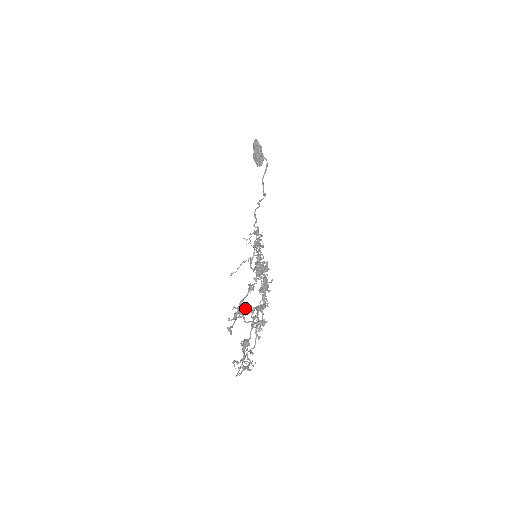
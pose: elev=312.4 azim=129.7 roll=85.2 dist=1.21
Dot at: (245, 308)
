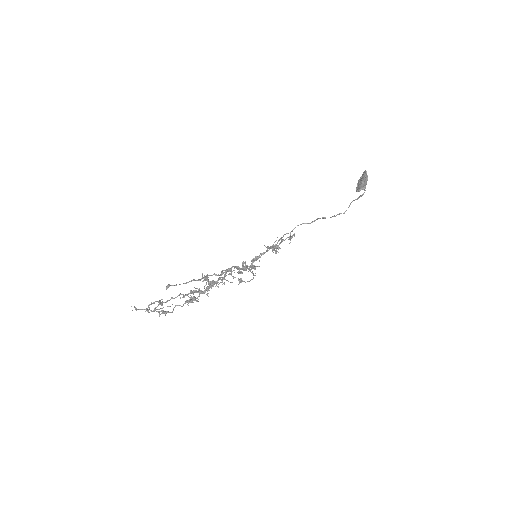
Dot at: occluded
